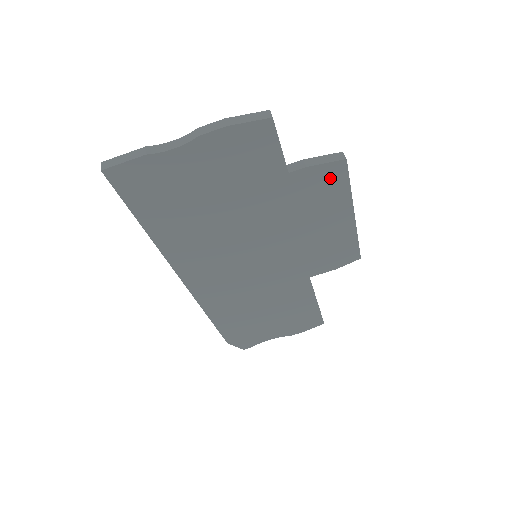
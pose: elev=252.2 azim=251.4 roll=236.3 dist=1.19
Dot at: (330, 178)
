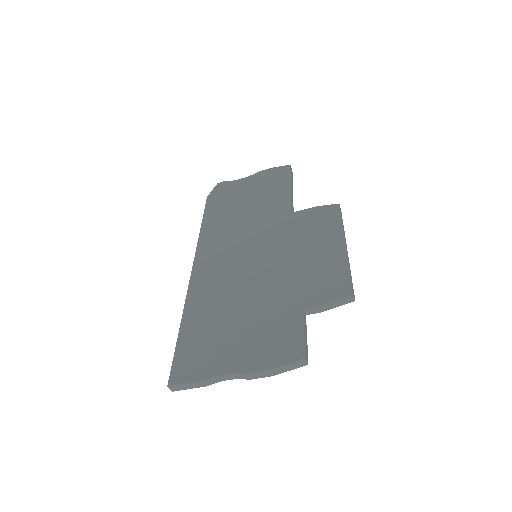
Dot at: occluded
